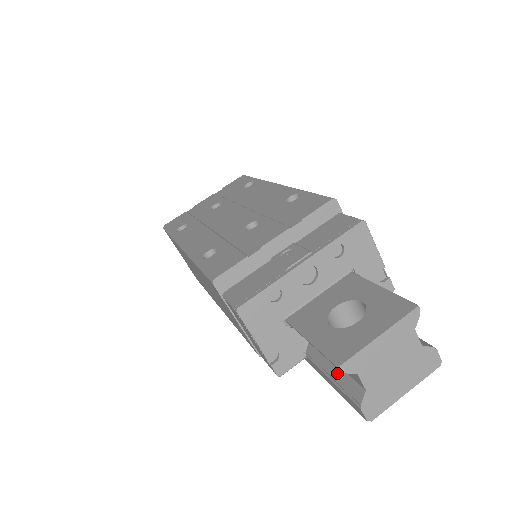
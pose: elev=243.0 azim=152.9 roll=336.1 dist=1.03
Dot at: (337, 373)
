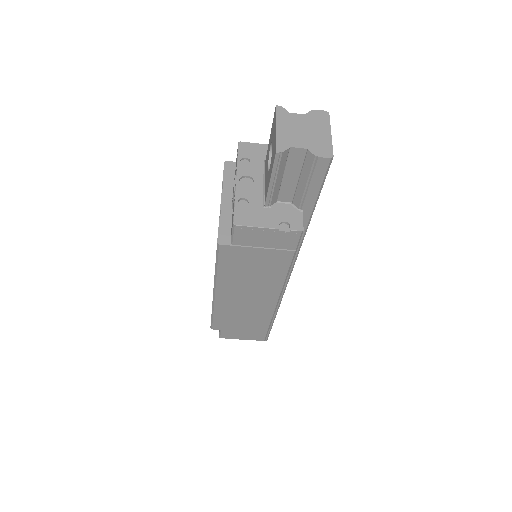
Dot at: (303, 176)
